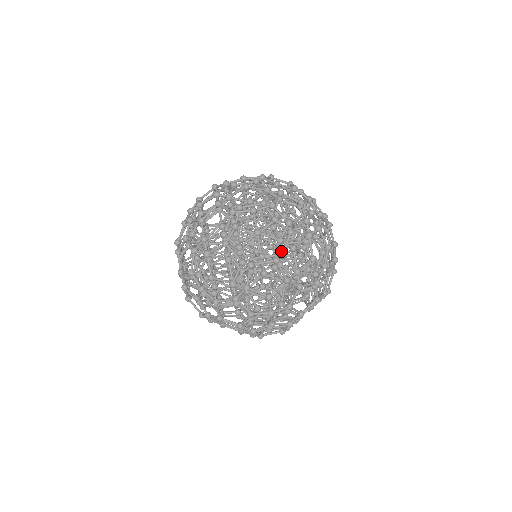
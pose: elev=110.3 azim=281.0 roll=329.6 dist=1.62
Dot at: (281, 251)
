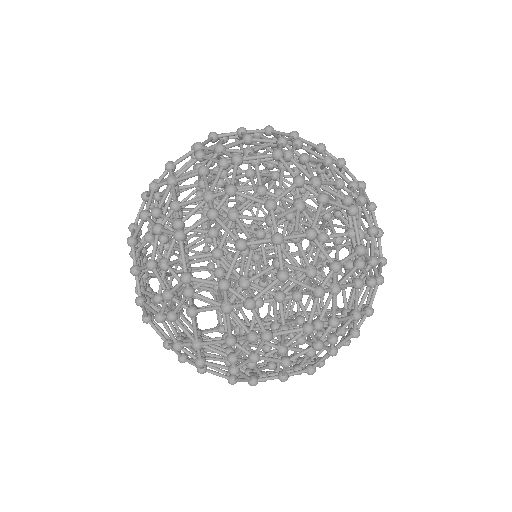
Dot at: (285, 152)
